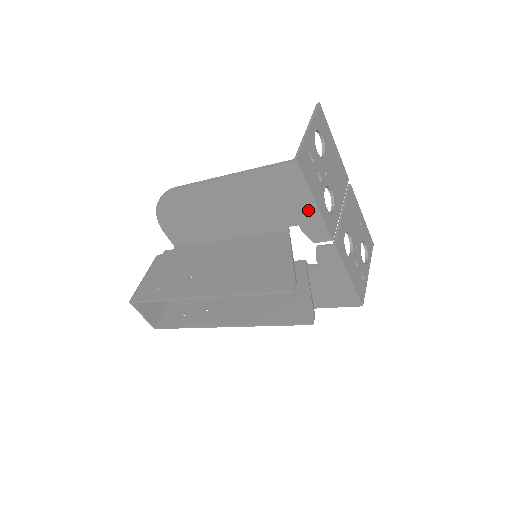
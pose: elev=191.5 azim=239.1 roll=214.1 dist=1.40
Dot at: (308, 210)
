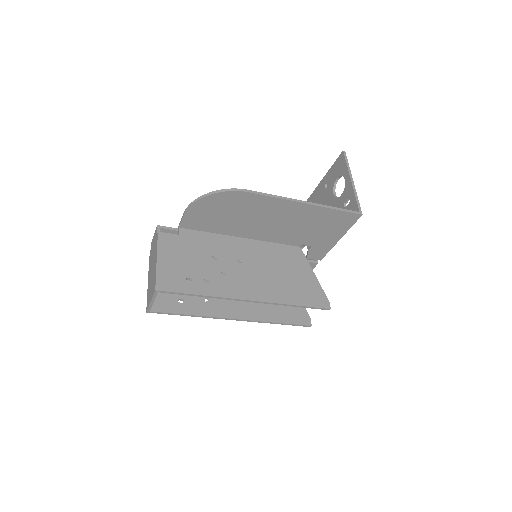
Dot at: (330, 241)
